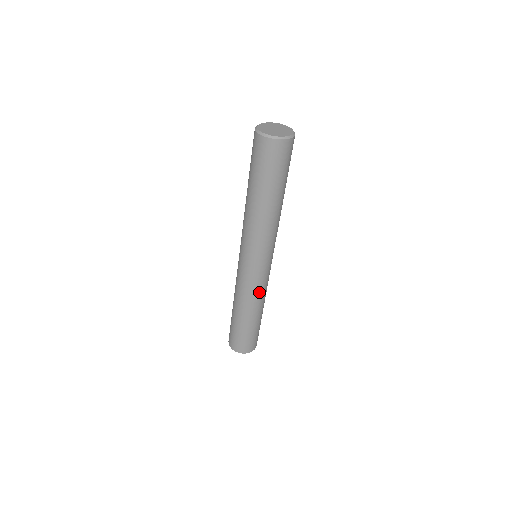
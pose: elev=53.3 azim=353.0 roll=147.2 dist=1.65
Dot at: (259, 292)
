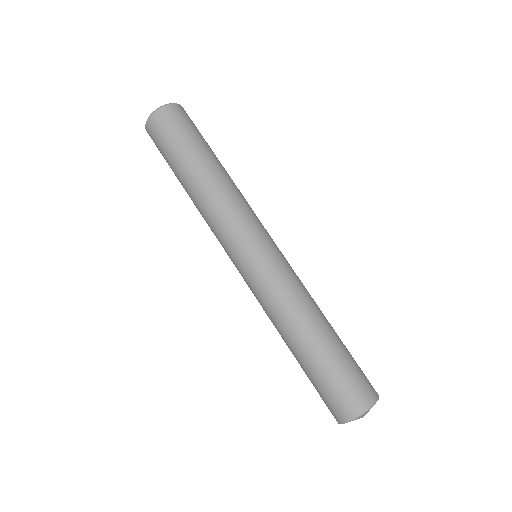
Dot at: (301, 283)
